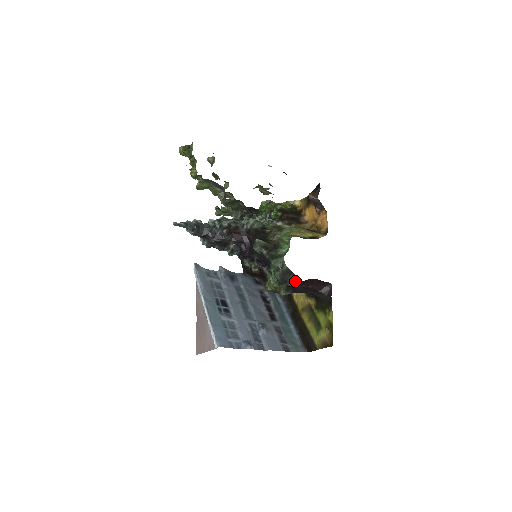
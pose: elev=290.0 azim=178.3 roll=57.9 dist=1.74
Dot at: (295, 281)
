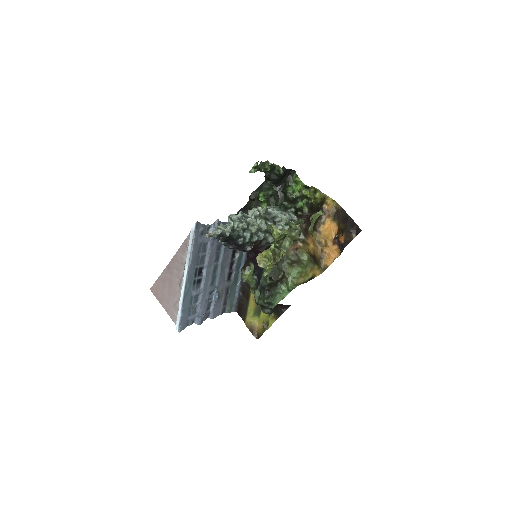
Dot at: (270, 313)
